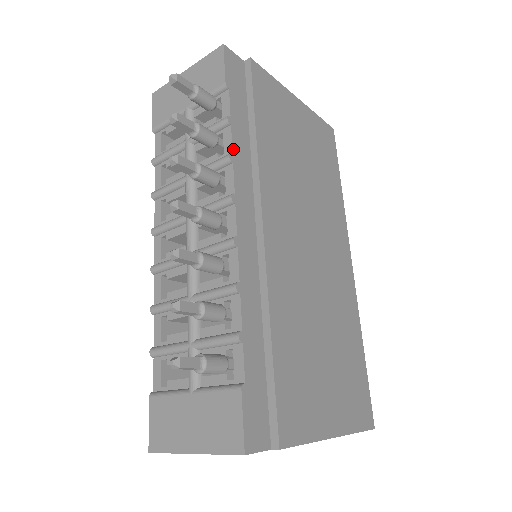
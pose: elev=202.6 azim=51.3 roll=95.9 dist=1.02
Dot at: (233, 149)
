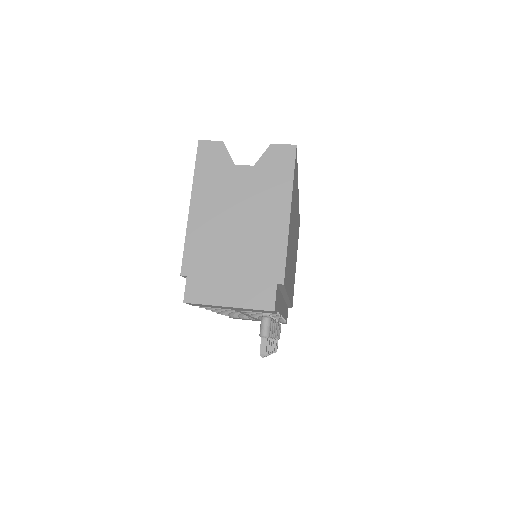
Dot at: (280, 313)
